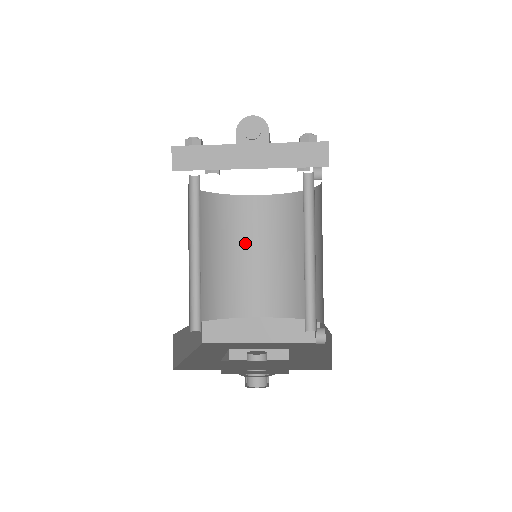
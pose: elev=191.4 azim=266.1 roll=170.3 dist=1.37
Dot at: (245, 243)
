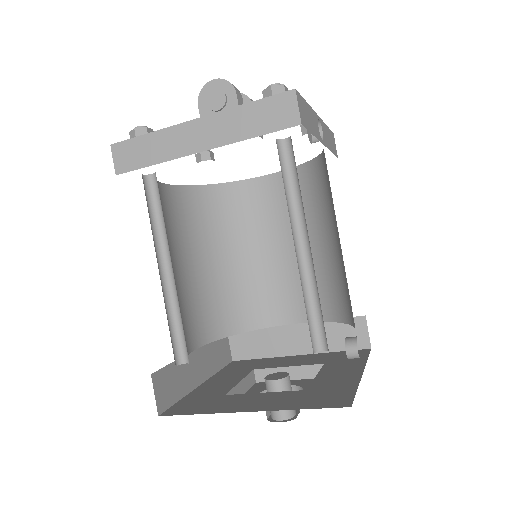
Dot at: (259, 237)
